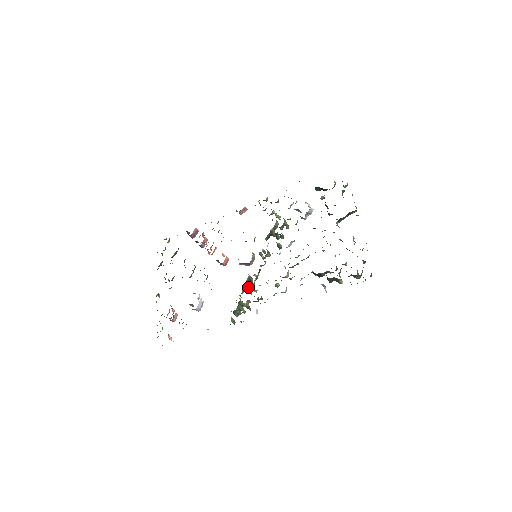
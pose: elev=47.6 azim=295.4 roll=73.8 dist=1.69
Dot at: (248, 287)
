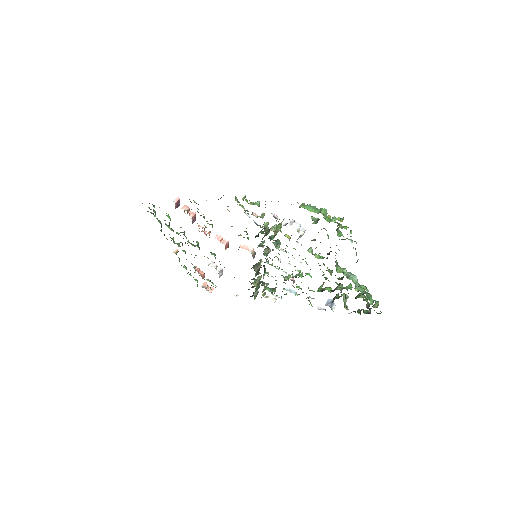
Dot at: (259, 272)
